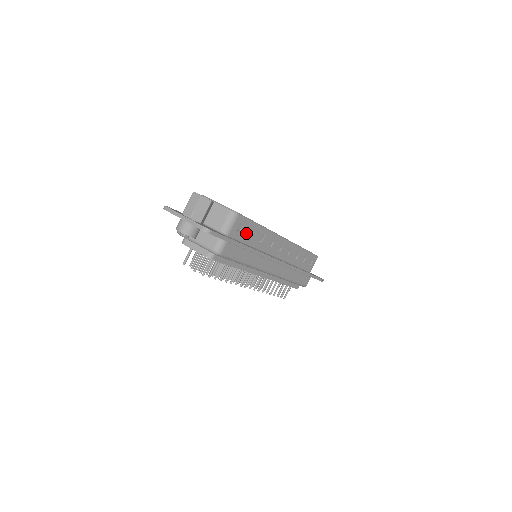
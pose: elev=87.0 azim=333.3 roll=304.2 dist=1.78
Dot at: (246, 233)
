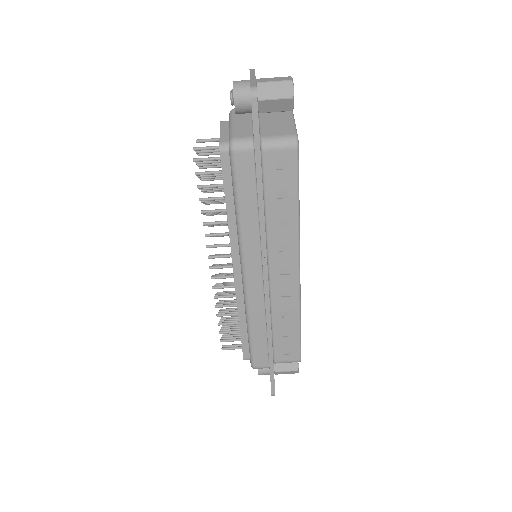
Dot at: (279, 184)
